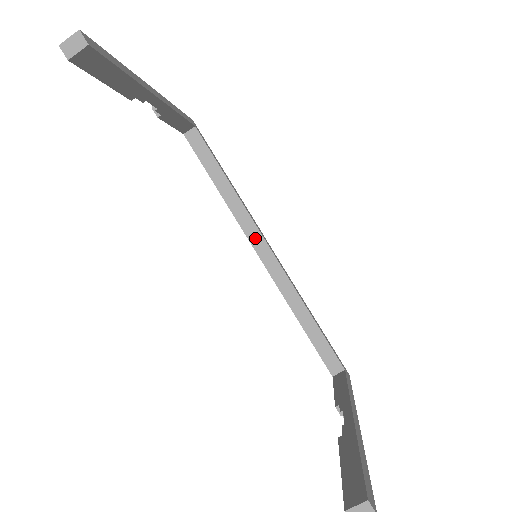
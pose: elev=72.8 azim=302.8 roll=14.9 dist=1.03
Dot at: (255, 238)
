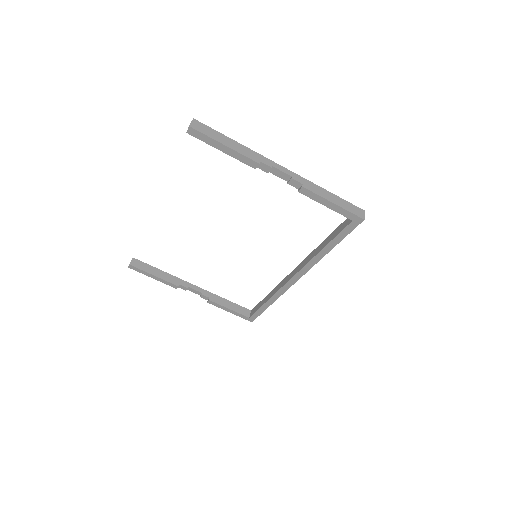
Dot at: (287, 279)
